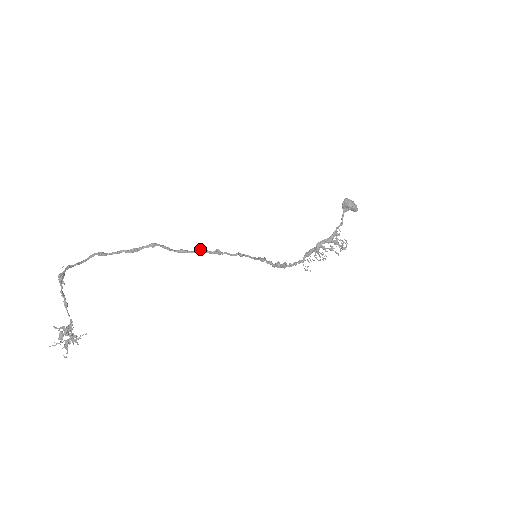
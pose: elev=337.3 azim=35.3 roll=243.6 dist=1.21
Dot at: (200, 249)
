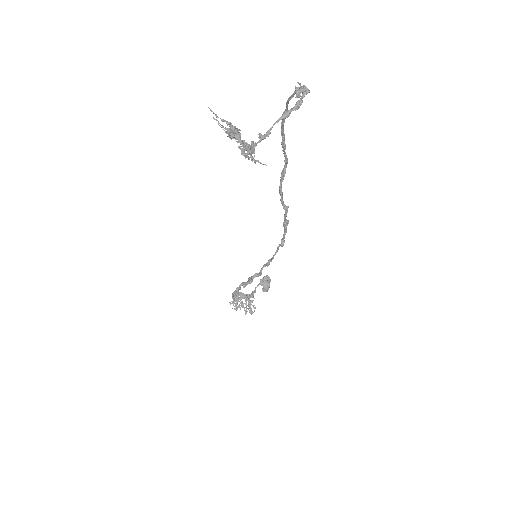
Dot at: occluded
